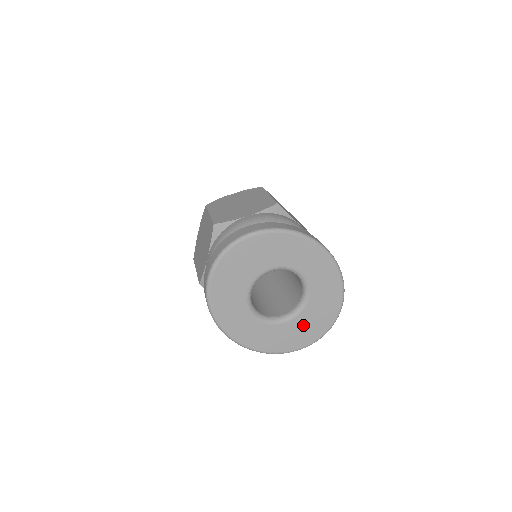
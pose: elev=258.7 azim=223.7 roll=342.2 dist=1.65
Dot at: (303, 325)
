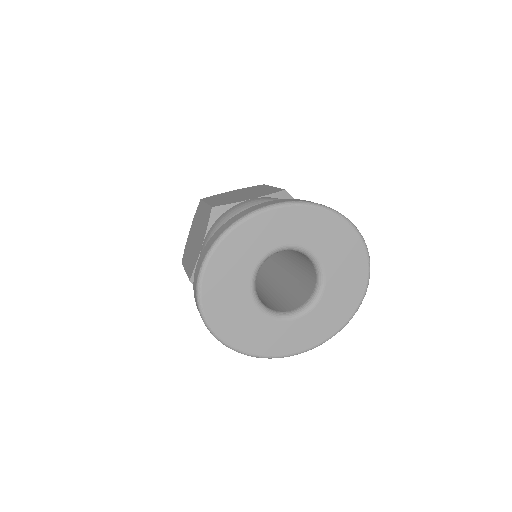
Dot at: (340, 277)
